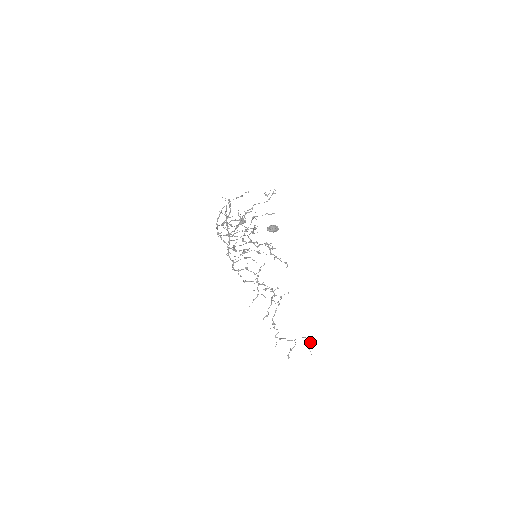
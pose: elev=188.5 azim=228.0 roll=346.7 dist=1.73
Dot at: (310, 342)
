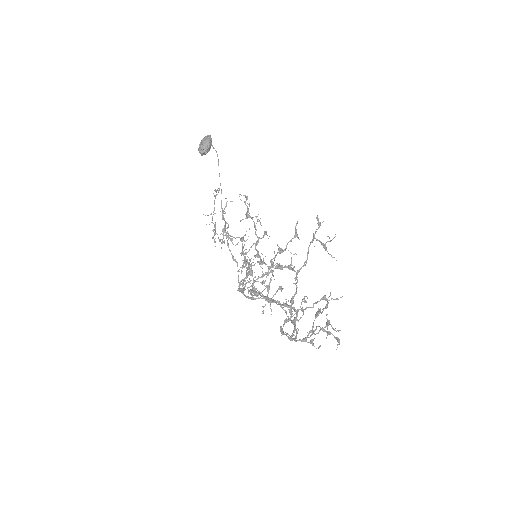
Dot at: occluded
